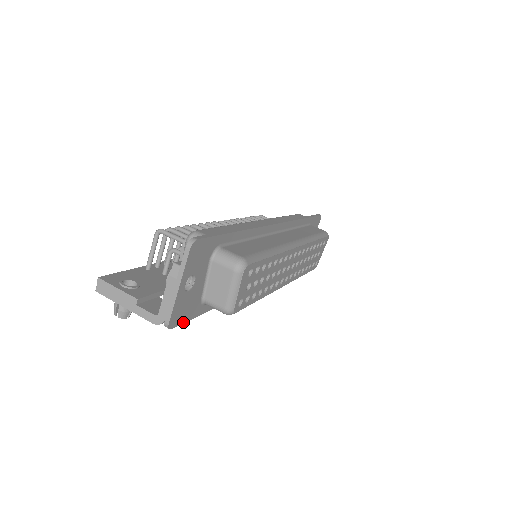
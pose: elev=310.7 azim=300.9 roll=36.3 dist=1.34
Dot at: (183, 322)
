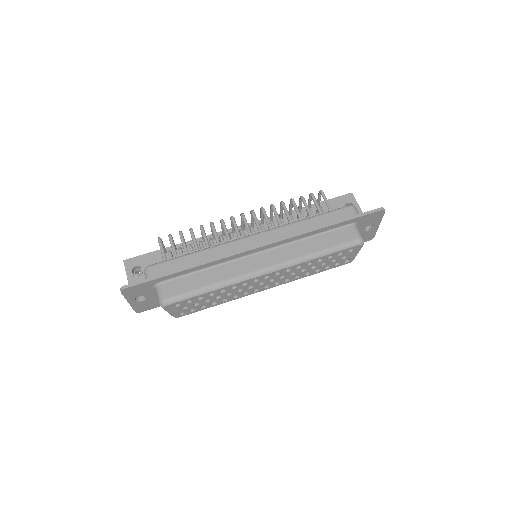
Dot at: (153, 308)
